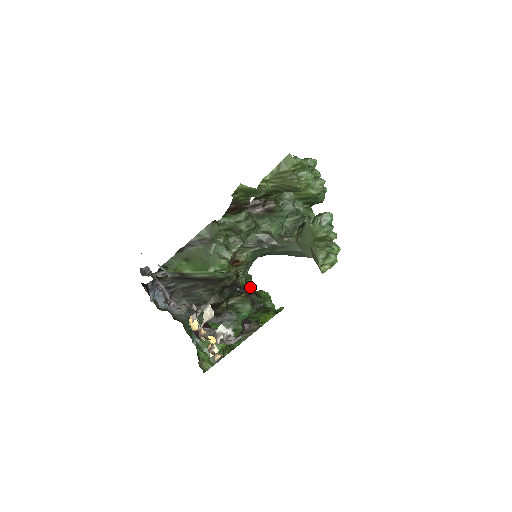
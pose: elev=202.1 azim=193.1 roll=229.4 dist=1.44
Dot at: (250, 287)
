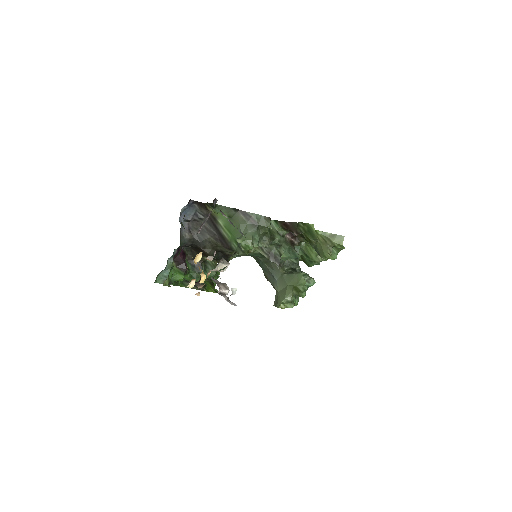
Dot at: occluded
